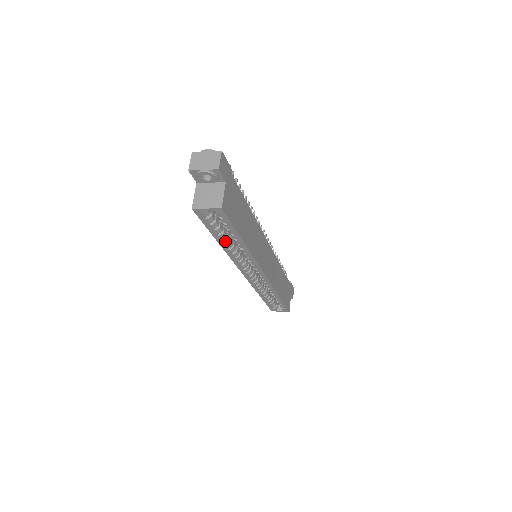
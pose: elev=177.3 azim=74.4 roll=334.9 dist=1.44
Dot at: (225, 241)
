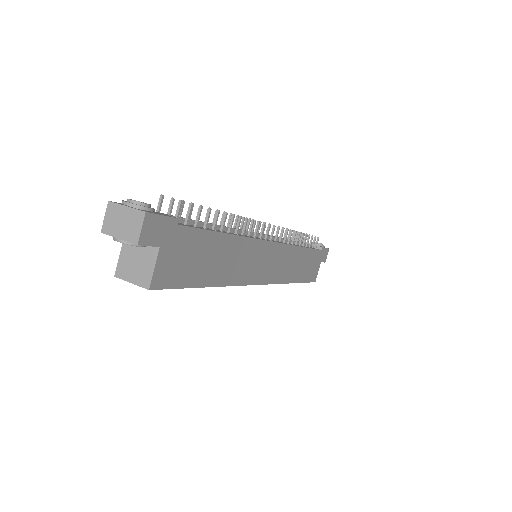
Dot at: occluded
